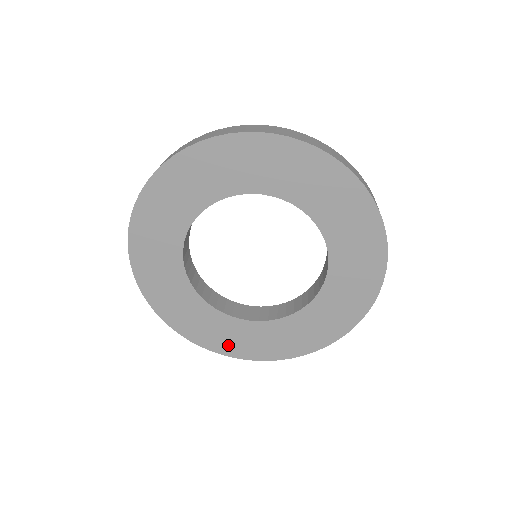
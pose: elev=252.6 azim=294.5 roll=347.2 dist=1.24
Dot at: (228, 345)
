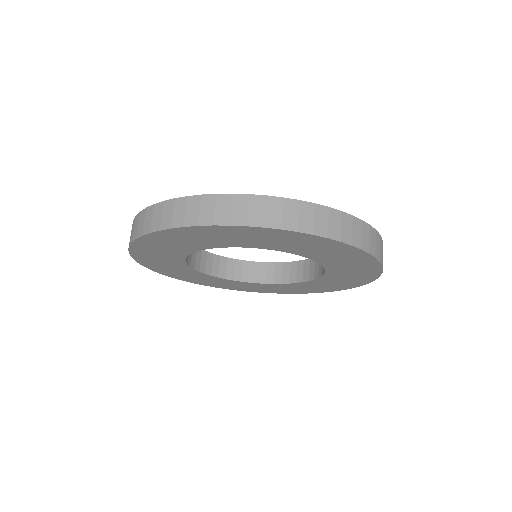
Dot at: (265, 290)
